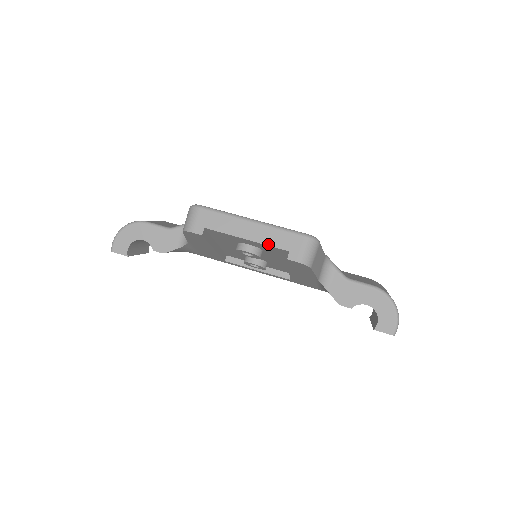
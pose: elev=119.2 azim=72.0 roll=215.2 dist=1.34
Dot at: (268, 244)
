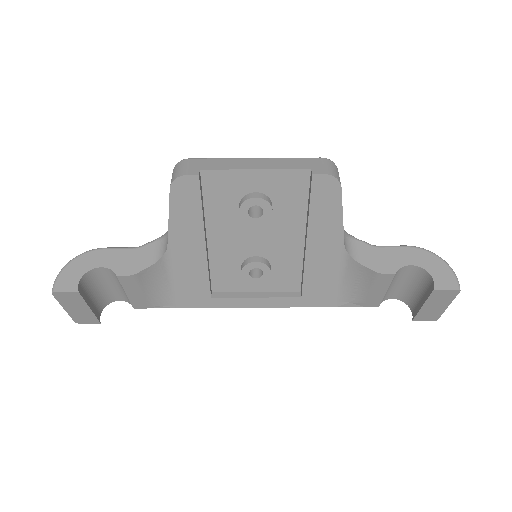
Dot at: (283, 168)
